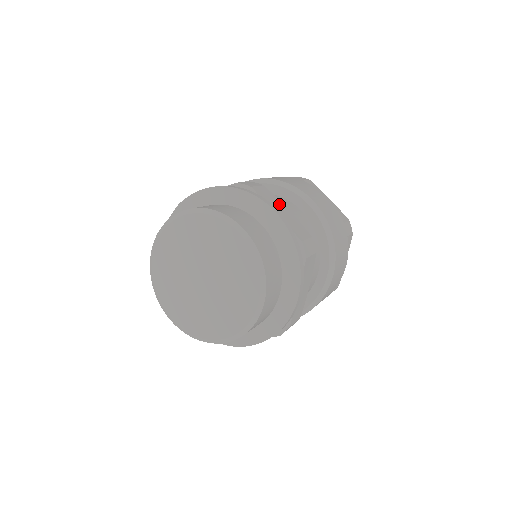
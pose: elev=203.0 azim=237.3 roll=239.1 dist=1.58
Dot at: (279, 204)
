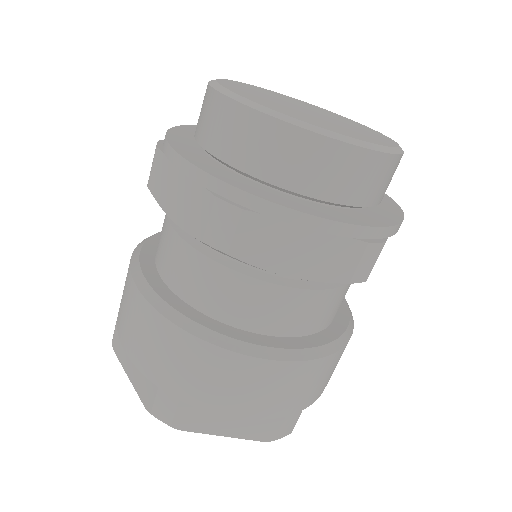
Dot at: occluded
